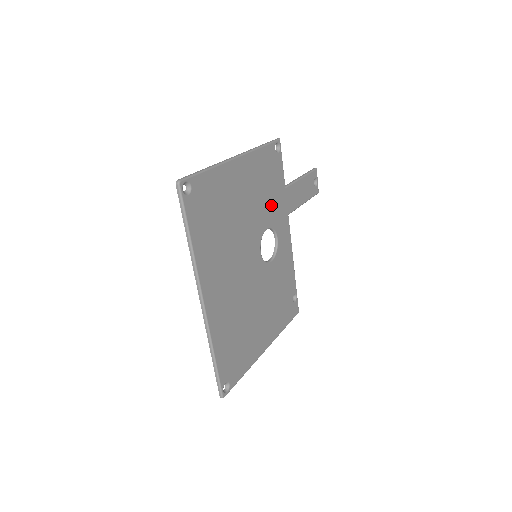
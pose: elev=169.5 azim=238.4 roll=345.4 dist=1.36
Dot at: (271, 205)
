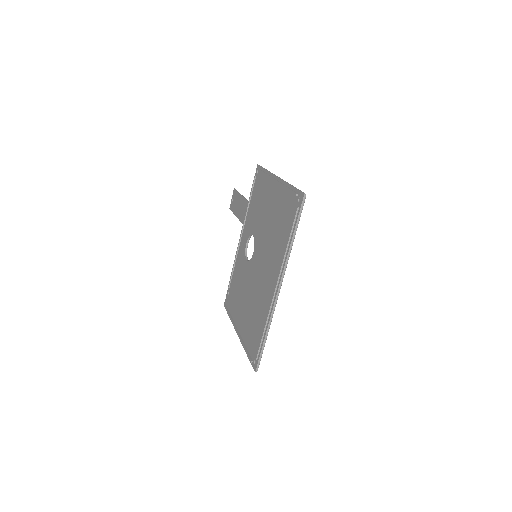
Dot at: occluded
